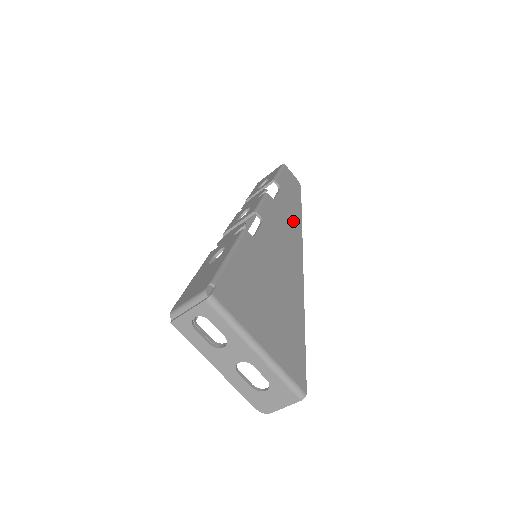
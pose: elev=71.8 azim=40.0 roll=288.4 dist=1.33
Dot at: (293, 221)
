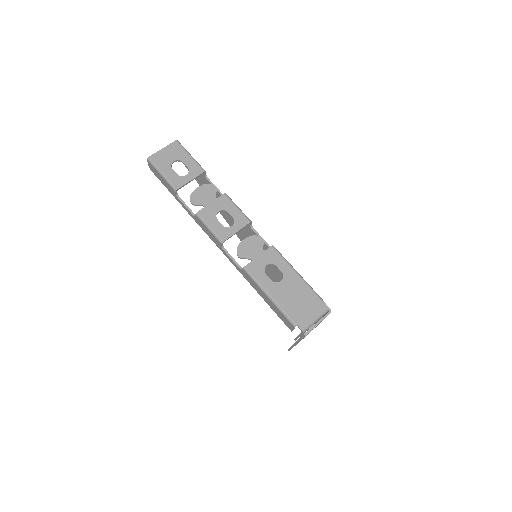
Dot at: occluded
